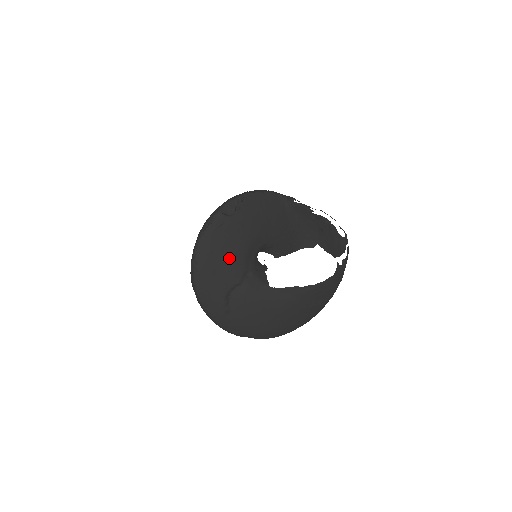
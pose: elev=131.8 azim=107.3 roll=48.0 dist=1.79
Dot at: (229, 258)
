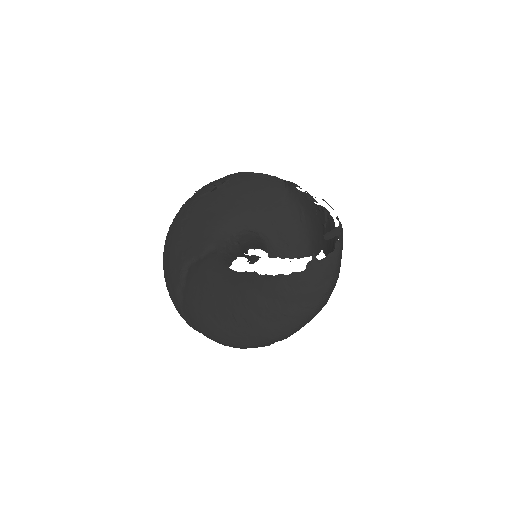
Dot at: (200, 227)
